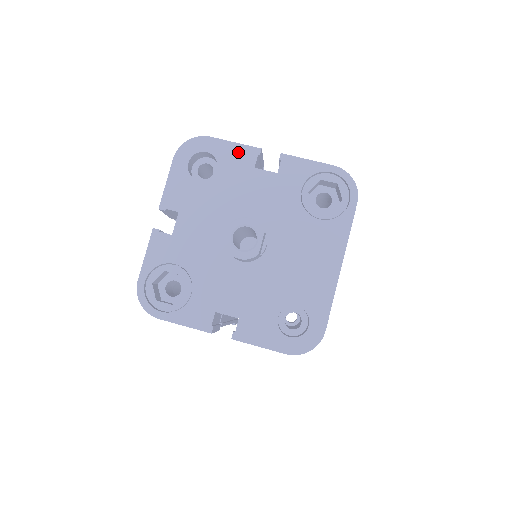
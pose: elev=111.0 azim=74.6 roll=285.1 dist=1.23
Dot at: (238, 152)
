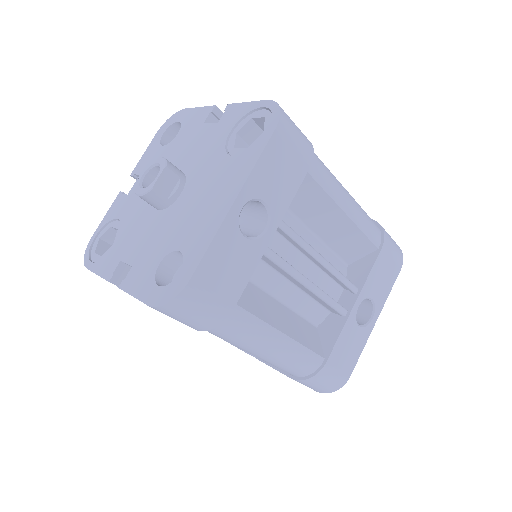
Dot at: (198, 114)
